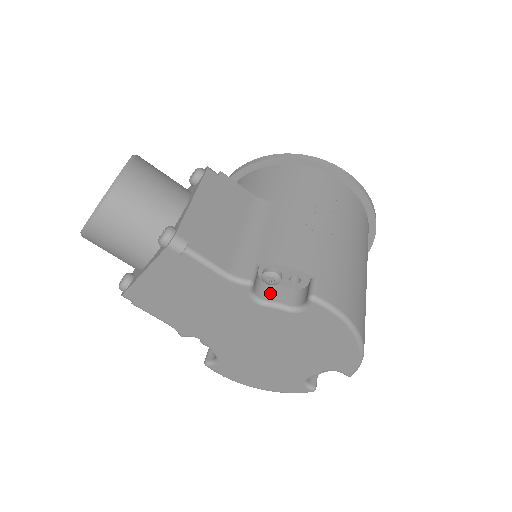
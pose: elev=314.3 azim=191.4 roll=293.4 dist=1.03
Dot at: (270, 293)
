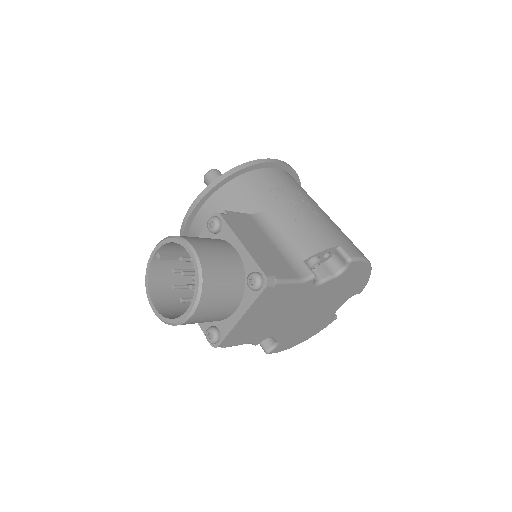
Dot at: (317, 274)
